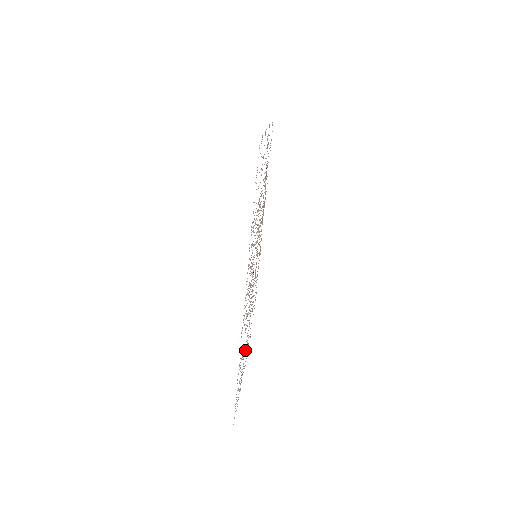
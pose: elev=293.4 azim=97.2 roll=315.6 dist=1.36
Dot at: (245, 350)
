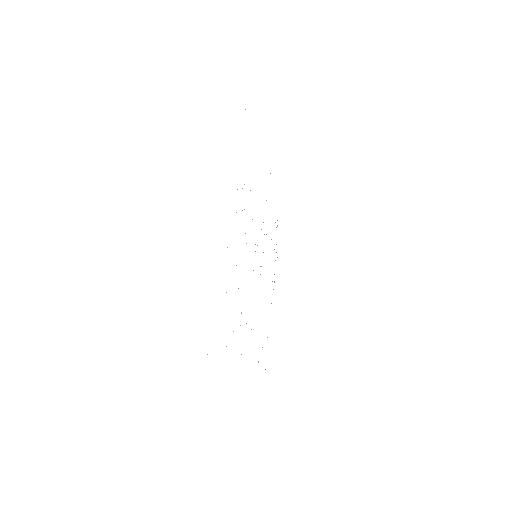
Dot at: occluded
